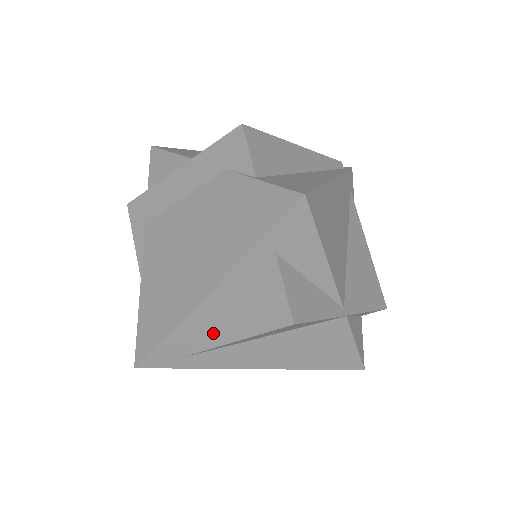
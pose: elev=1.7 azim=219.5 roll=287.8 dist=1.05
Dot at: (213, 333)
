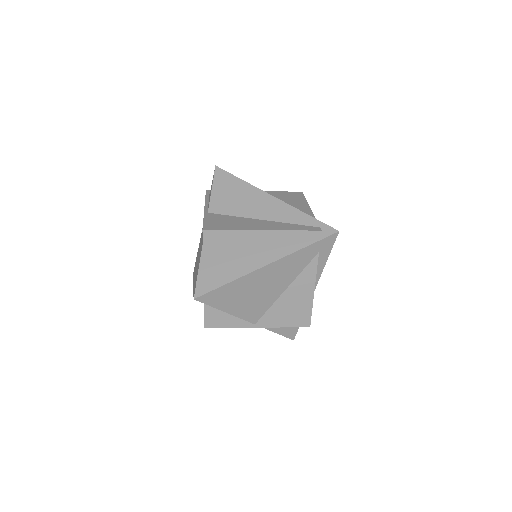
Dot at: occluded
